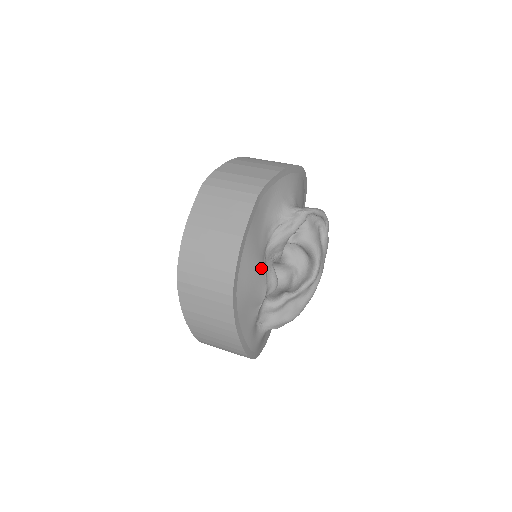
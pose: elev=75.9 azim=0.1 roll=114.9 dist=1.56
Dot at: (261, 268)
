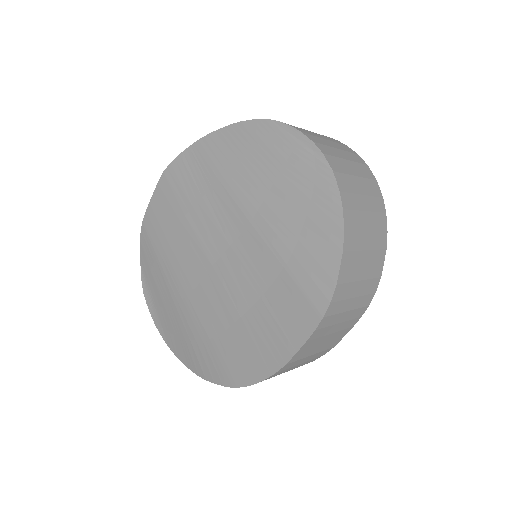
Dot at: occluded
